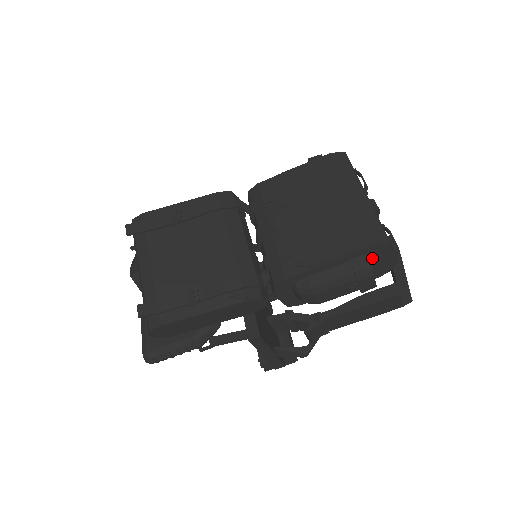
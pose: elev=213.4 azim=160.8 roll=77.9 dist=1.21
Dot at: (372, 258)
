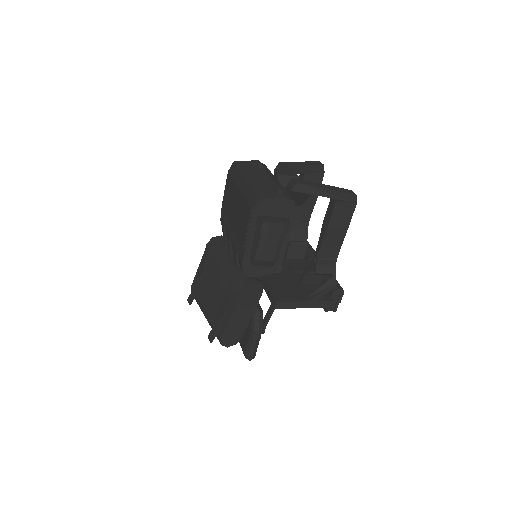
Dot at: (267, 213)
